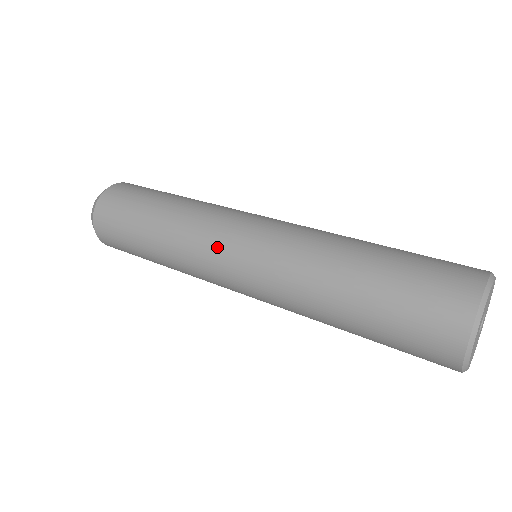
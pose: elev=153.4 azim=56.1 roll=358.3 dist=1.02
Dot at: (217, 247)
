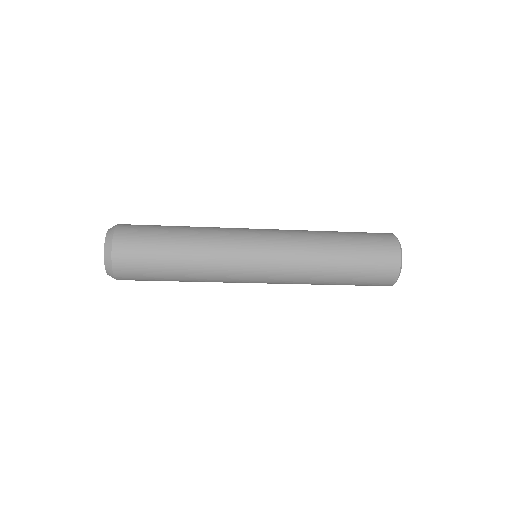
Dot at: (243, 228)
